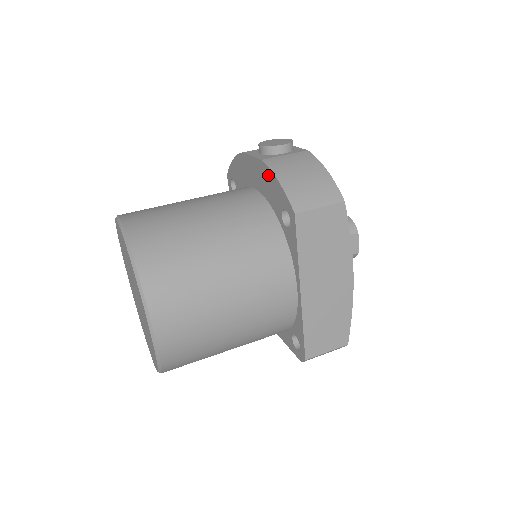
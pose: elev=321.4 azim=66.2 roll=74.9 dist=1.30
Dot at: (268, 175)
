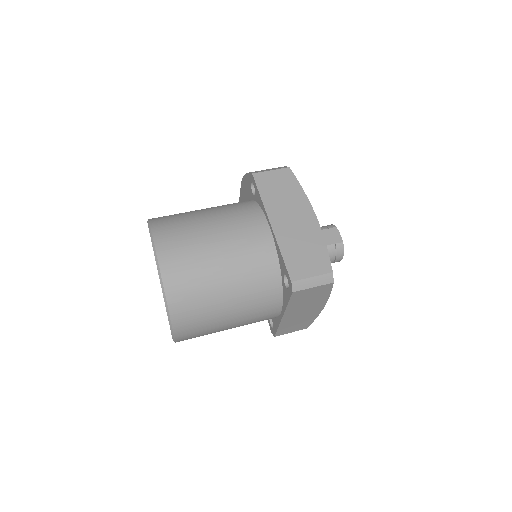
Dot at: (244, 183)
